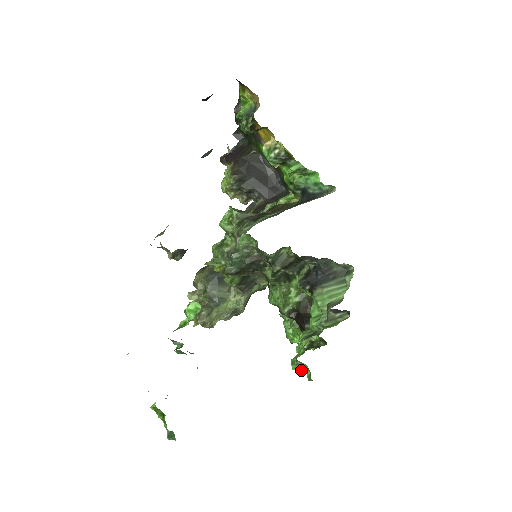
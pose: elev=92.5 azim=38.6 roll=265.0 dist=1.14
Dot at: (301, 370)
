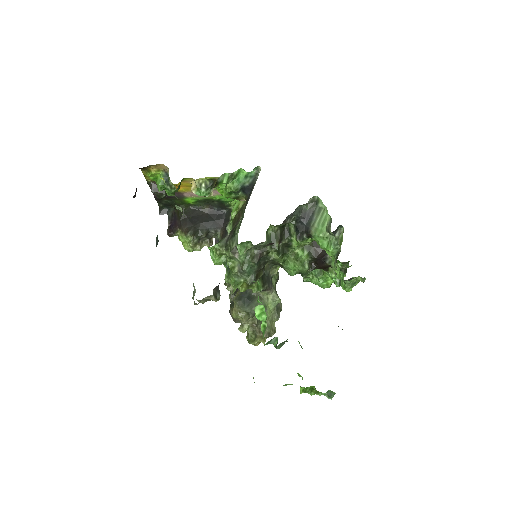
Dot at: (353, 286)
